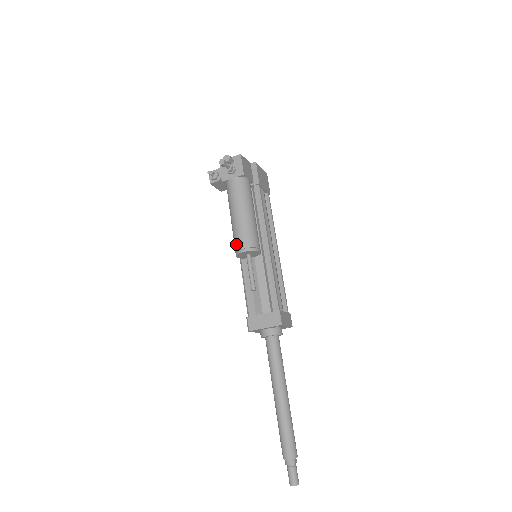
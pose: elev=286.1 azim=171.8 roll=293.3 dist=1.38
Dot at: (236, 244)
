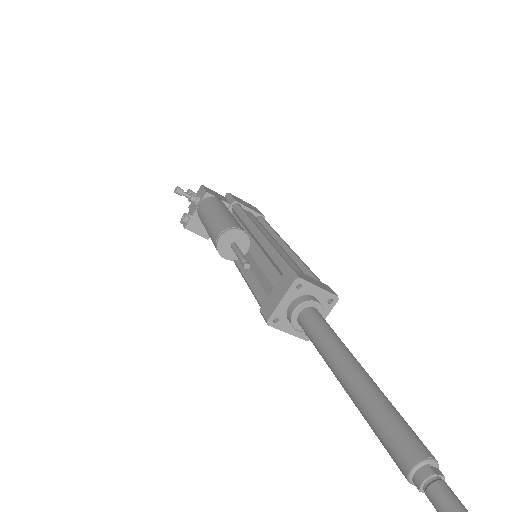
Dot at: (213, 242)
